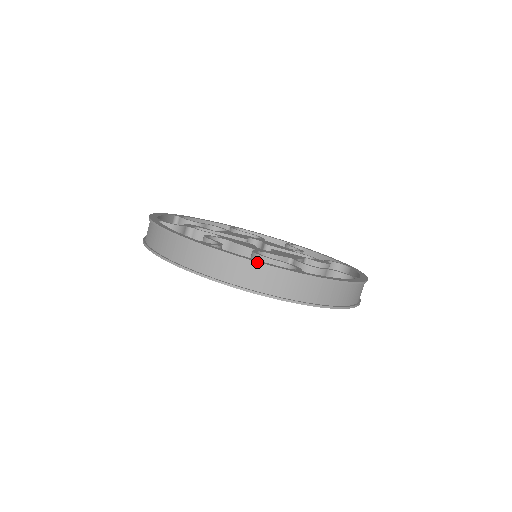
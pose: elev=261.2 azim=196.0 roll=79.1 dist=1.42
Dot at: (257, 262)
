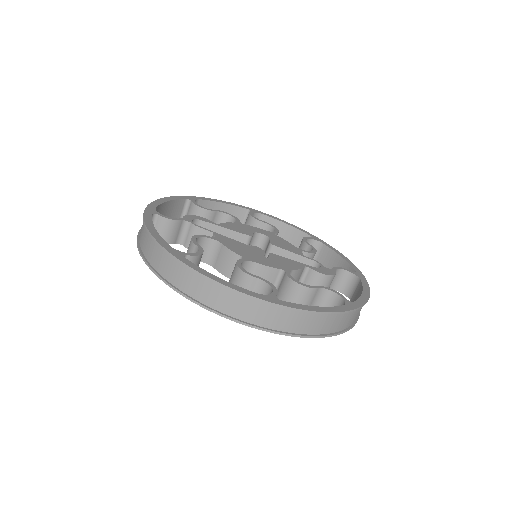
Dot at: (223, 285)
